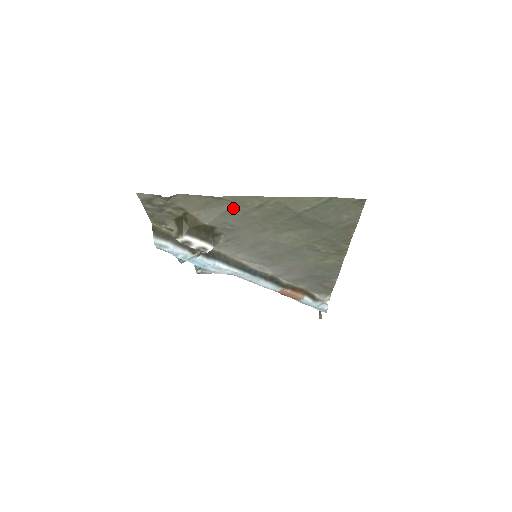
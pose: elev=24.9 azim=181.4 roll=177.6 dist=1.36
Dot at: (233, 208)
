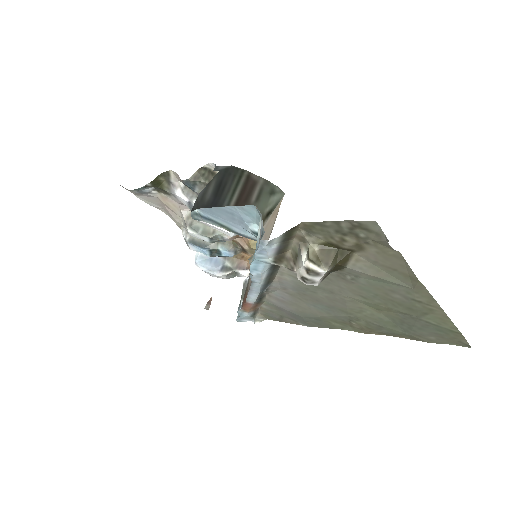
Dot at: (397, 285)
